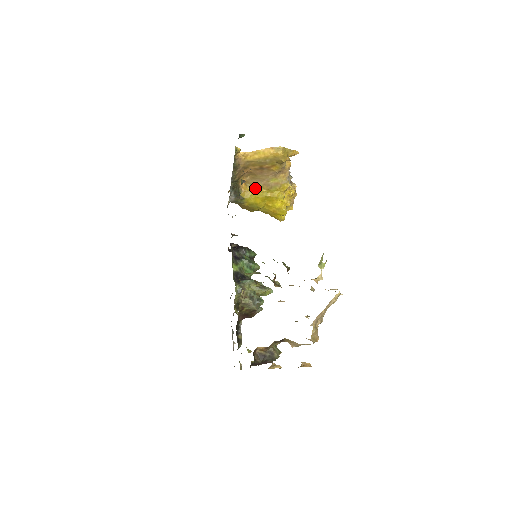
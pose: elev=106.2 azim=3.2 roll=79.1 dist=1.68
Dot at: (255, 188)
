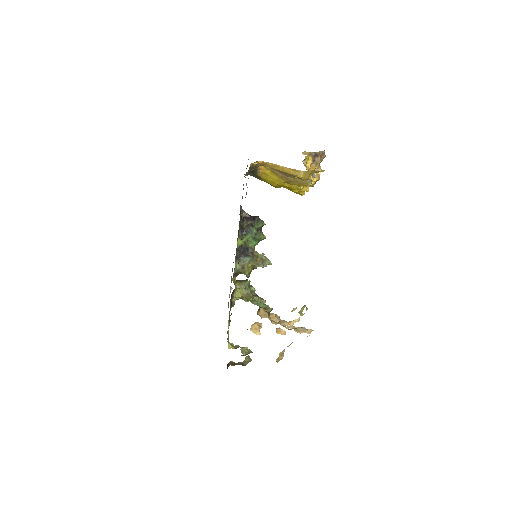
Dot at: (274, 174)
